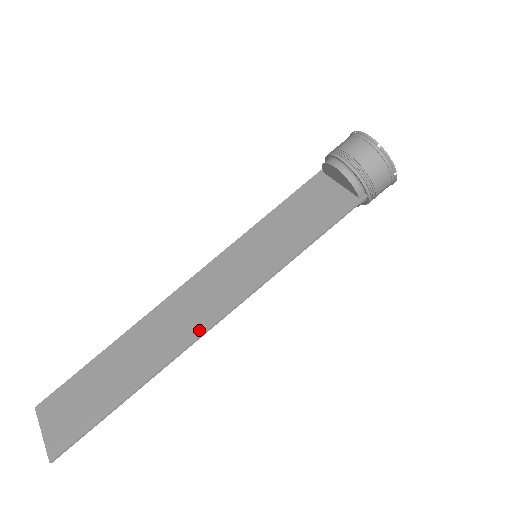
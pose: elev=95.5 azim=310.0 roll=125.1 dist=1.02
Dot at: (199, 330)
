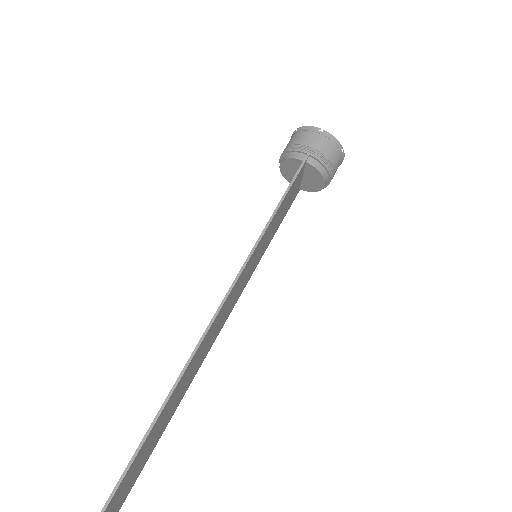
Dot at: (211, 321)
